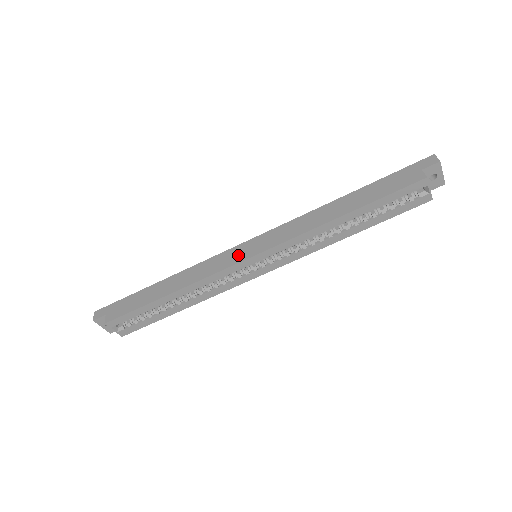
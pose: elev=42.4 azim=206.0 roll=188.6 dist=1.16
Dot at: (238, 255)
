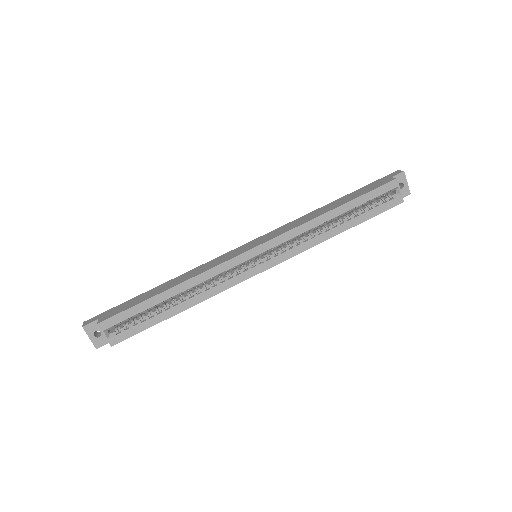
Dot at: (240, 250)
